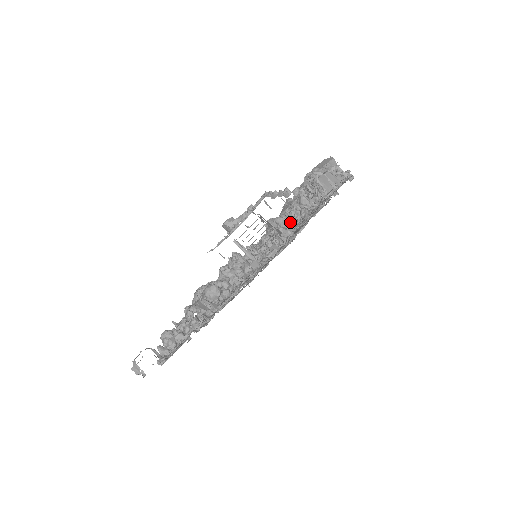
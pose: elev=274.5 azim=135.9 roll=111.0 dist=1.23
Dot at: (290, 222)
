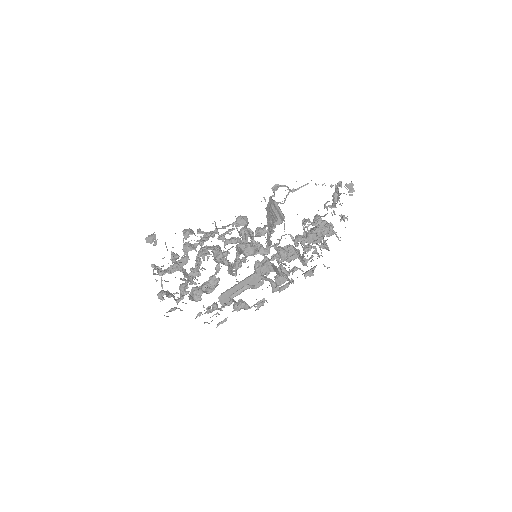
Dot at: (289, 249)
